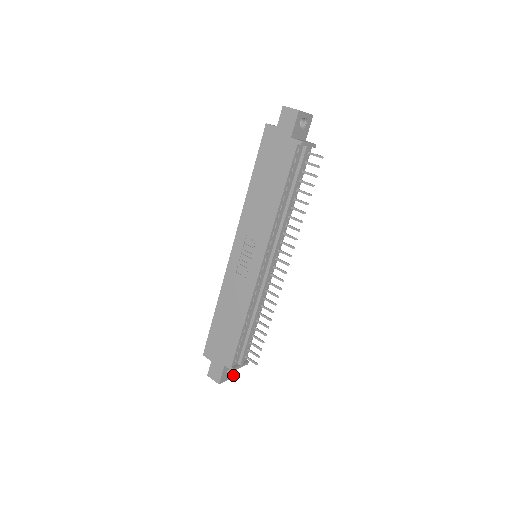
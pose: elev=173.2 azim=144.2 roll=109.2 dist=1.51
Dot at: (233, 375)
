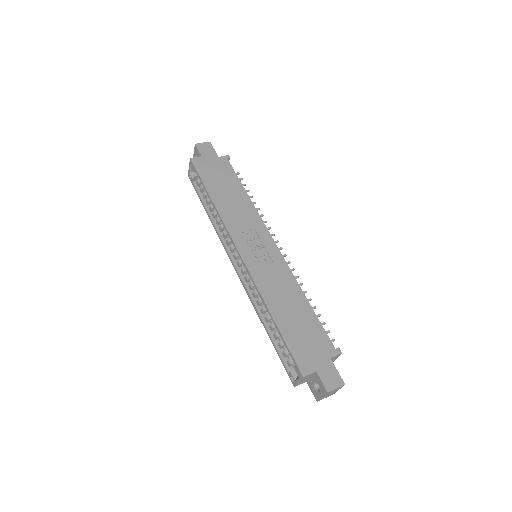
Dot at: occluded
